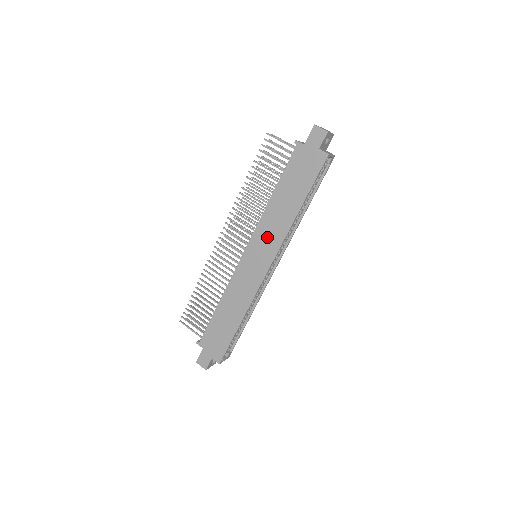
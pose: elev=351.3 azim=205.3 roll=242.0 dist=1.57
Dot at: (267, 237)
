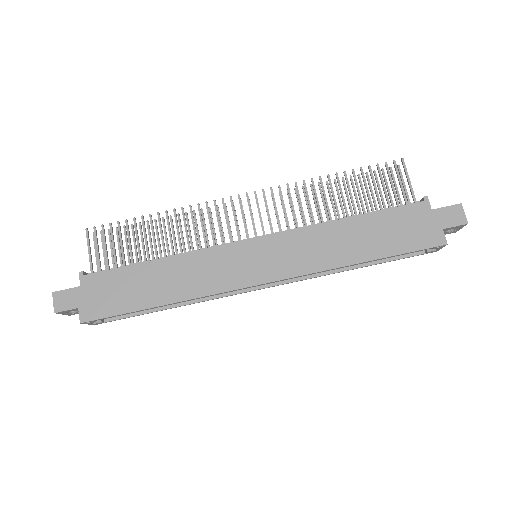
Dot at: (296, 251)
